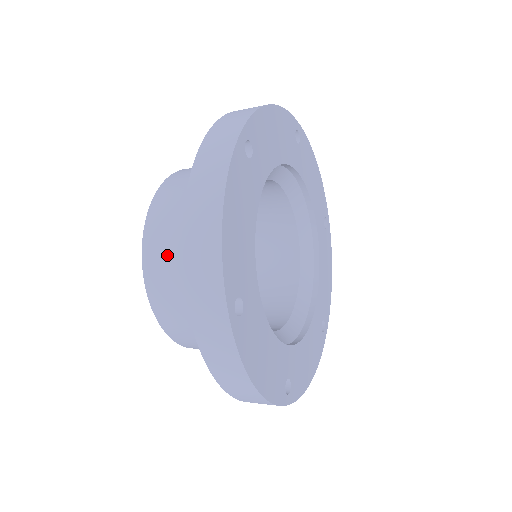
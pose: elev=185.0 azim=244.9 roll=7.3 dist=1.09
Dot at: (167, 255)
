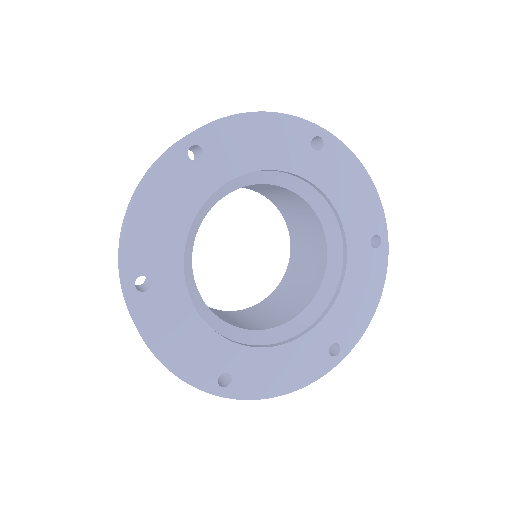
Dot at: occluded
